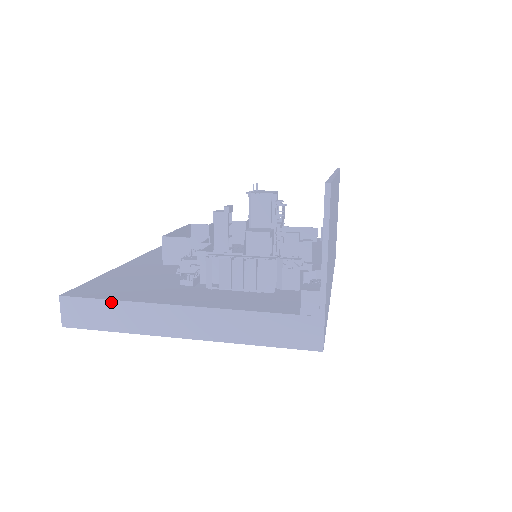
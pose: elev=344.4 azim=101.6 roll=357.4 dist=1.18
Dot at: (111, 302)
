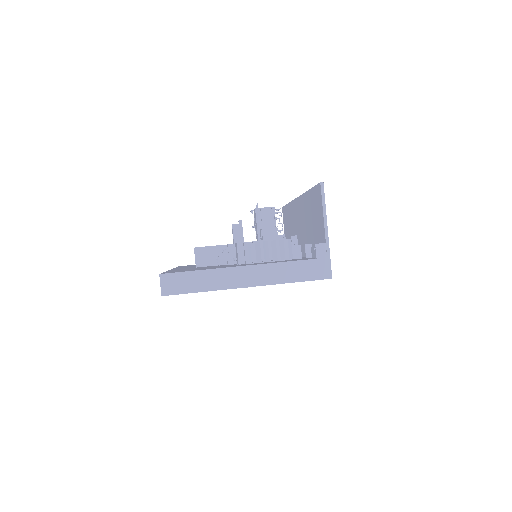
Dot at: (197, 272)
